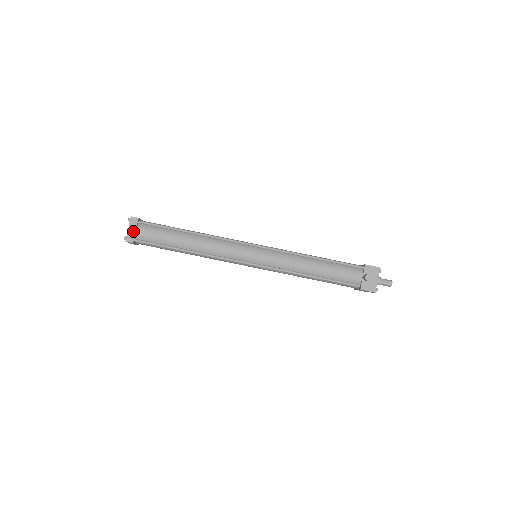
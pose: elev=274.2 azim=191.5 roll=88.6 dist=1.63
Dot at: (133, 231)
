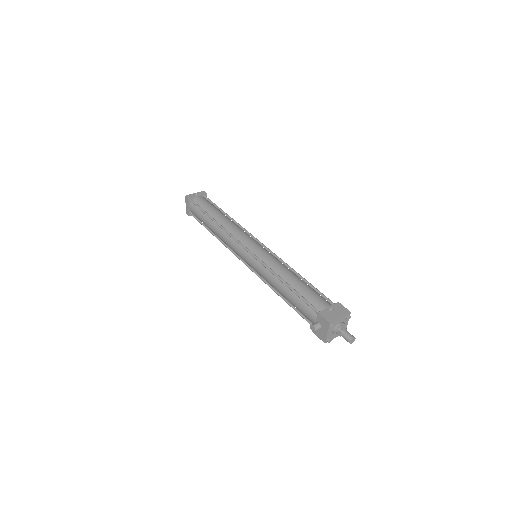
Dot at: (188, 207)
